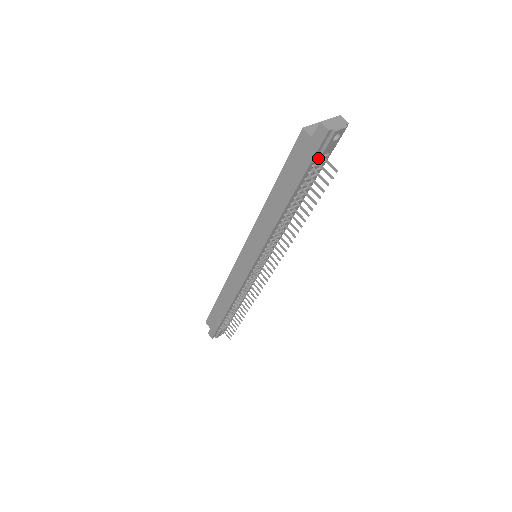
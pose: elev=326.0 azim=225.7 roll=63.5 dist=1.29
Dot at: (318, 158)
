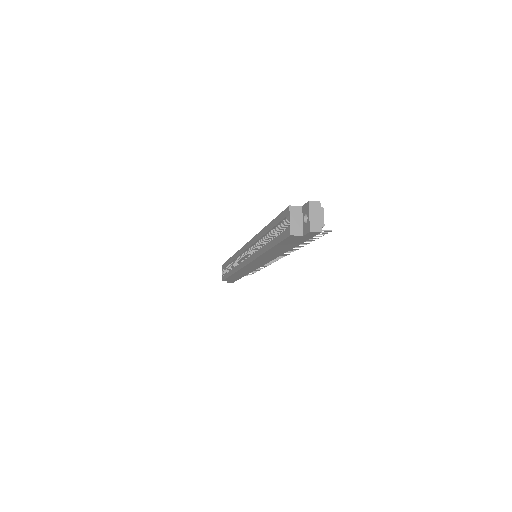
Dot at: occluded
